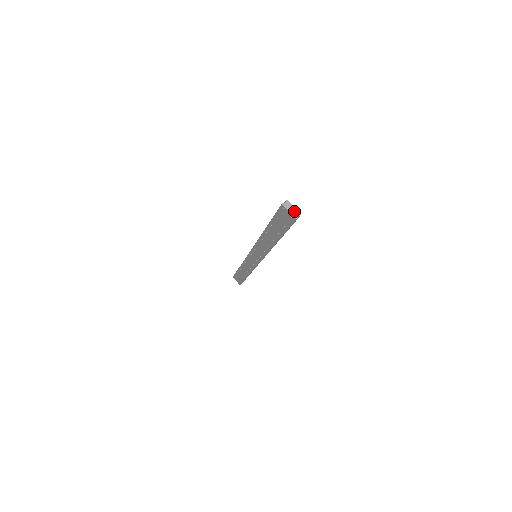
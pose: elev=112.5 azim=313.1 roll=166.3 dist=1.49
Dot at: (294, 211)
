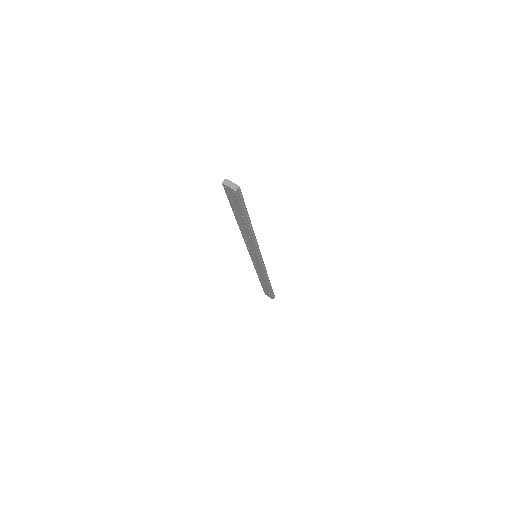
Dot at: (233, 185)
